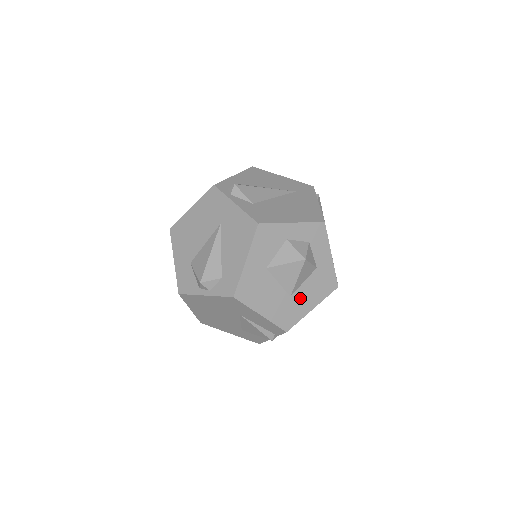
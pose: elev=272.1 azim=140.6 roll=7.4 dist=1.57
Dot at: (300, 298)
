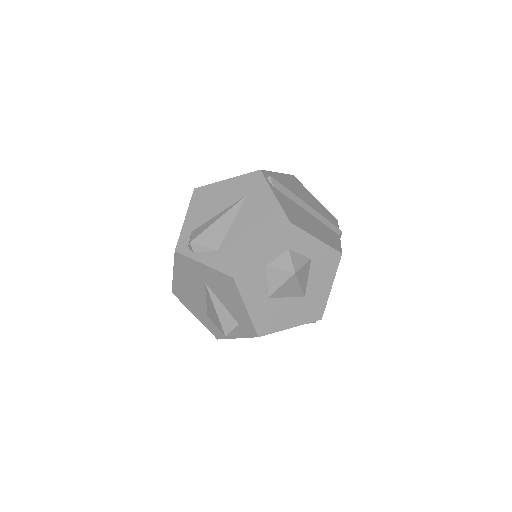
Dot at: (314, 290)
